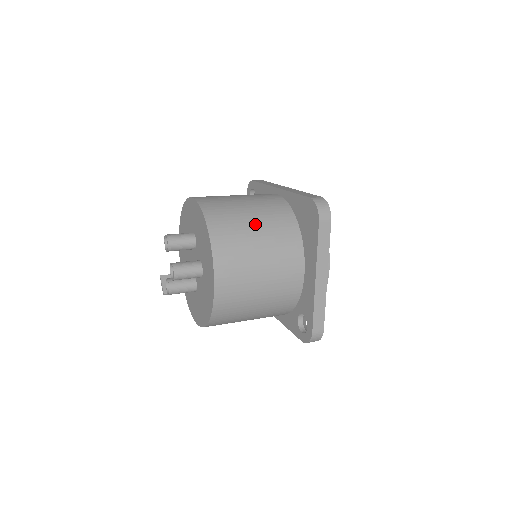
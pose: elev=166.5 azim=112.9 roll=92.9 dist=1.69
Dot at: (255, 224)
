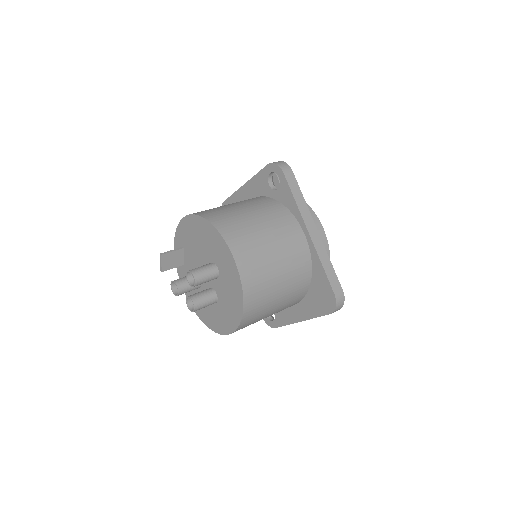
Dot at: (280, 294)
